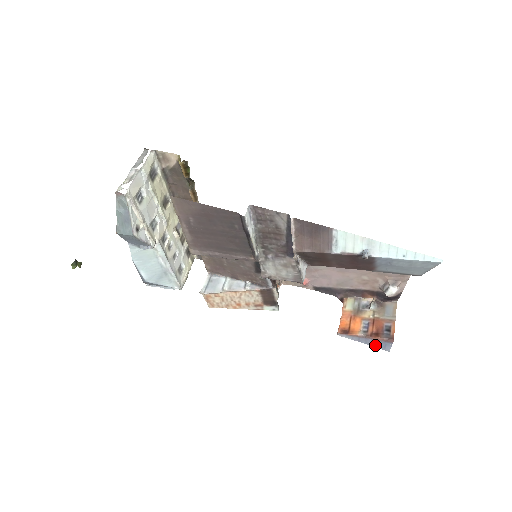
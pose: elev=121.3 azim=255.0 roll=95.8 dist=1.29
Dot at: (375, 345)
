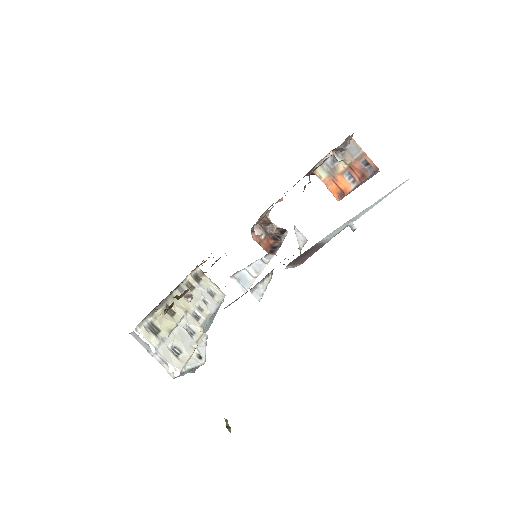
Dot at: occluded
